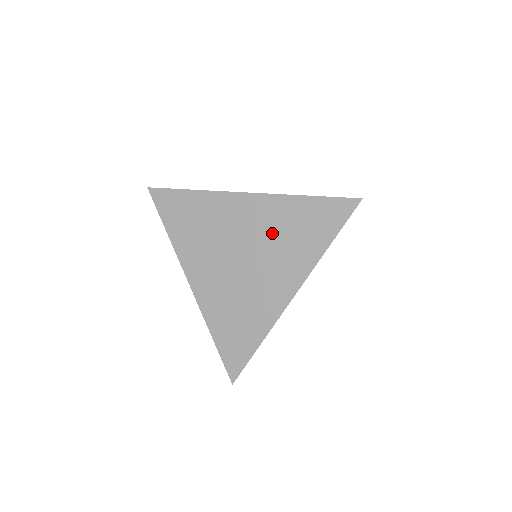
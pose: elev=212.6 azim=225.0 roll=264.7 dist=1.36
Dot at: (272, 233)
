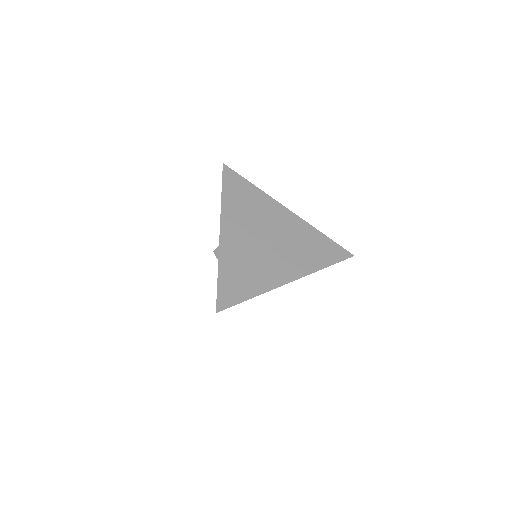
Dot at: (295, 239)
